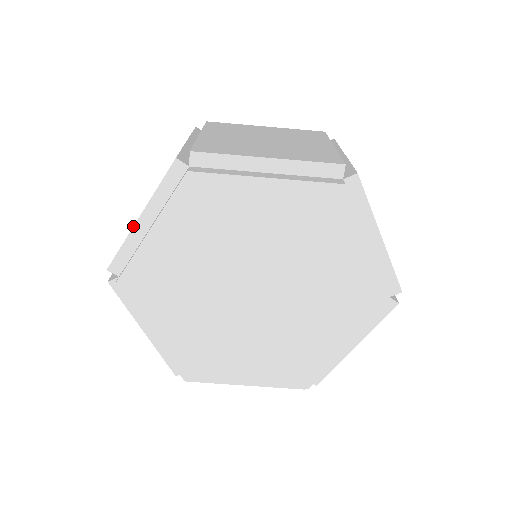
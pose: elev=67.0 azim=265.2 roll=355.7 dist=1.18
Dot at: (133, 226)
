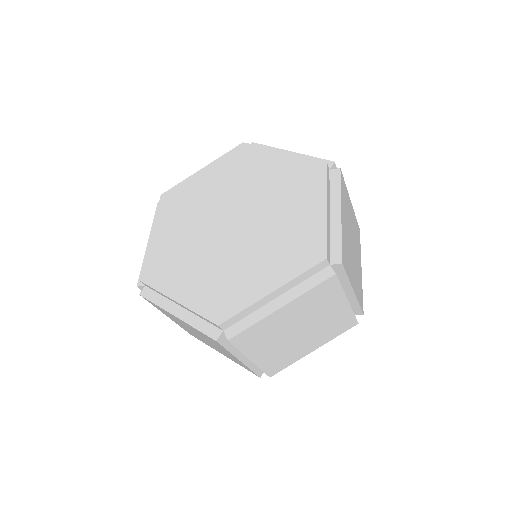
Dot at: (146, 249)
